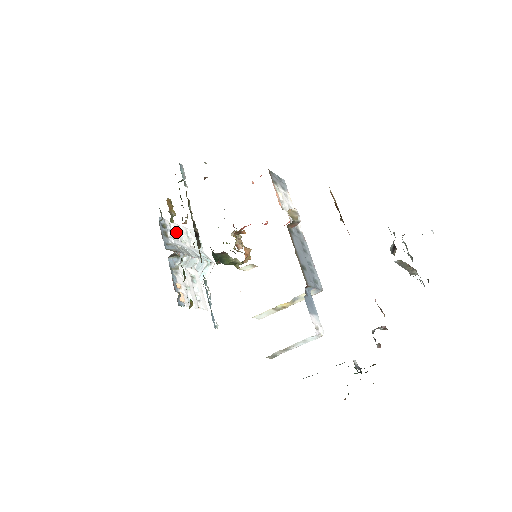
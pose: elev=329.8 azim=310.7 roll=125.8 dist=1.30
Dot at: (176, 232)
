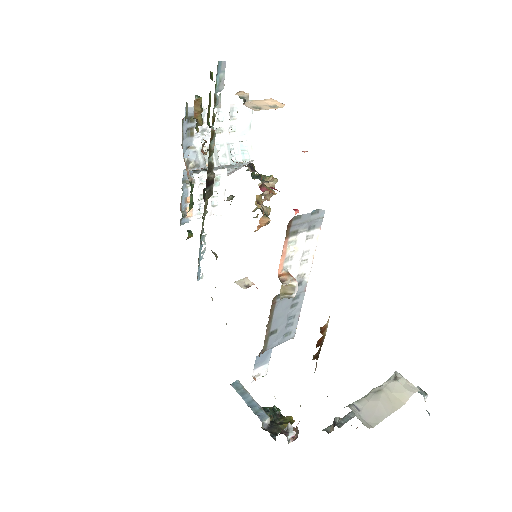
Dot at: (211, 121)
